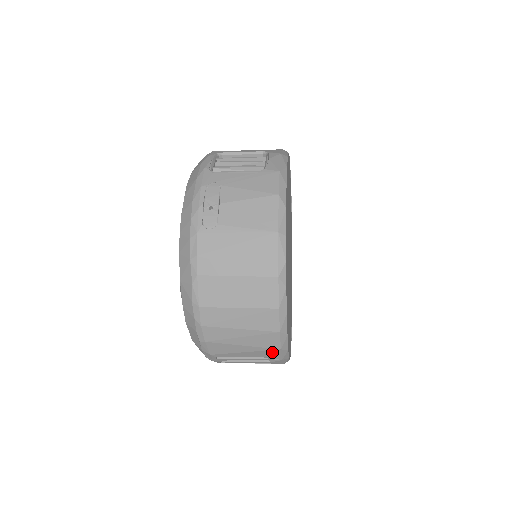
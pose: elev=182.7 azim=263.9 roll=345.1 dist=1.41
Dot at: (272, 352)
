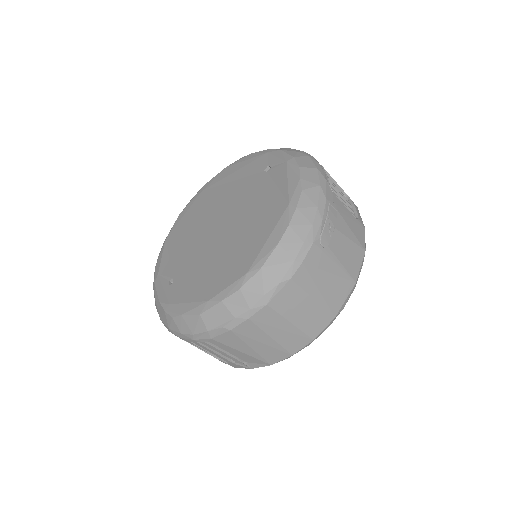
Dot at: (259, 362)
